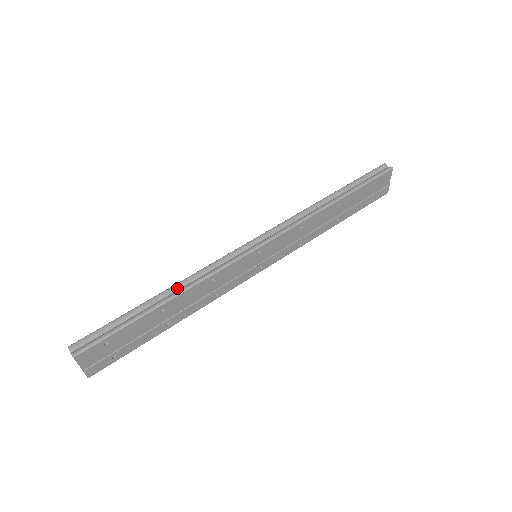
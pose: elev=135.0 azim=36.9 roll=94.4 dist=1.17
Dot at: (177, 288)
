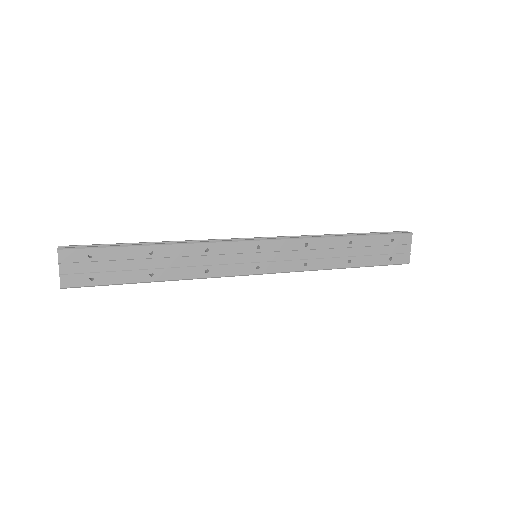
Dot at: (172, 243)
